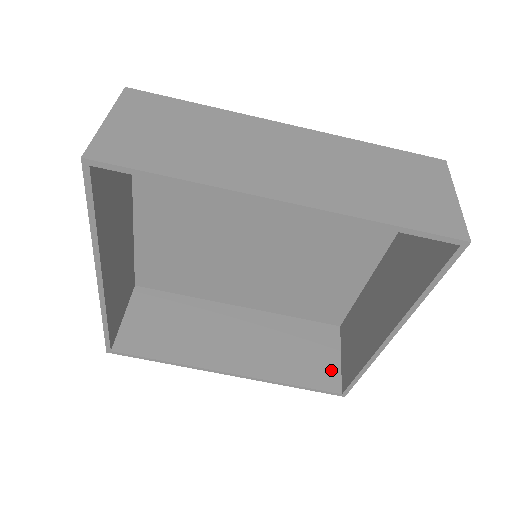
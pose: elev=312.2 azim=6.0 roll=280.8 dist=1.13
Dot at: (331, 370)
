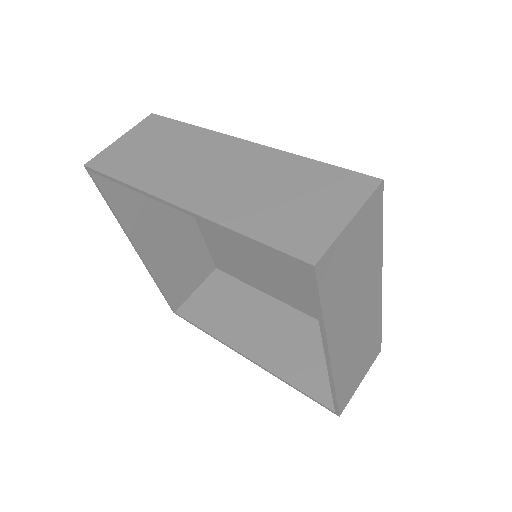
Dot at: occluded
